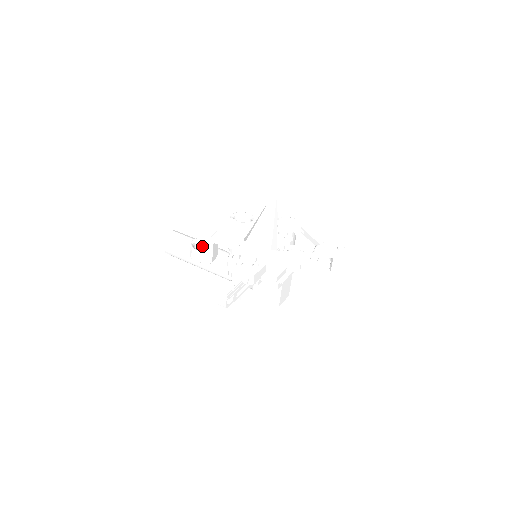
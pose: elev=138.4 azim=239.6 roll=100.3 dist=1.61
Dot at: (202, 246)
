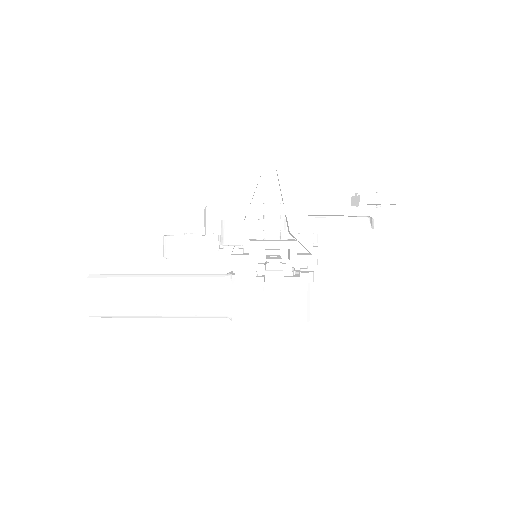
Dot at: occluded
